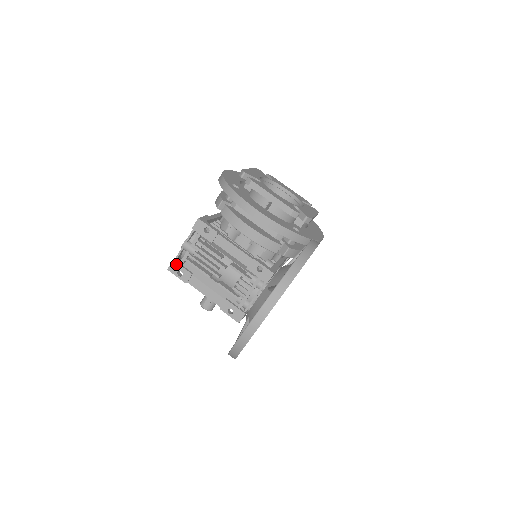
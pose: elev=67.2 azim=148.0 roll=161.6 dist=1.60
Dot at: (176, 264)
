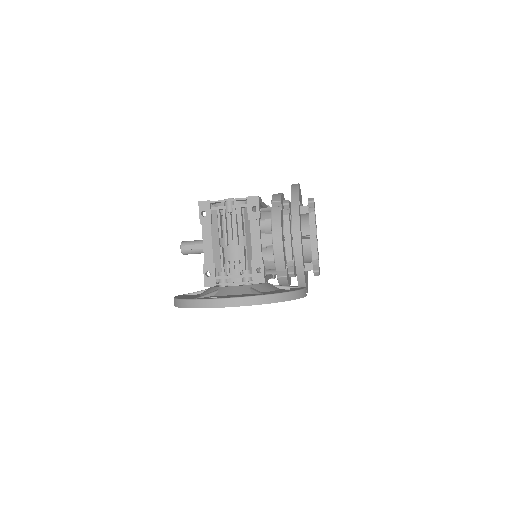
Dot at: (209, 205)
